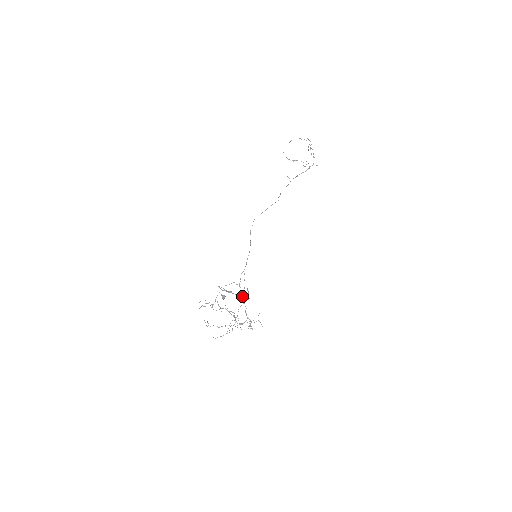
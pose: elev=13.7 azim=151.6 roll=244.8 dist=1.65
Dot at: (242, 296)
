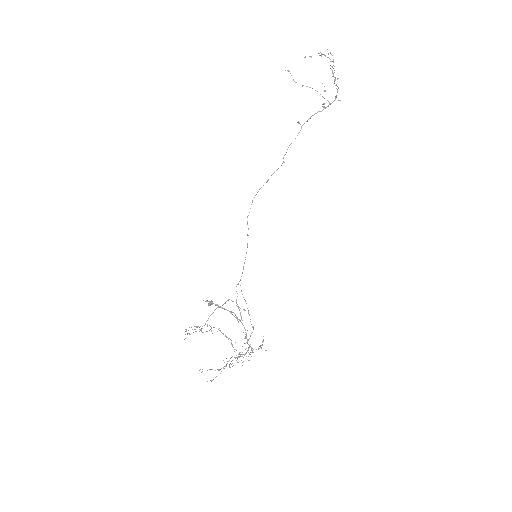
Dot at: (241, 318)
